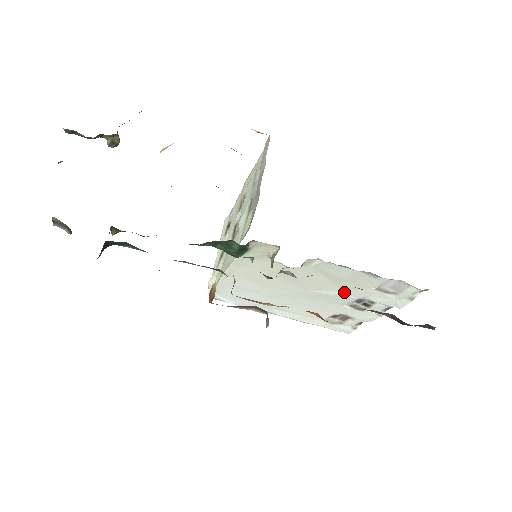
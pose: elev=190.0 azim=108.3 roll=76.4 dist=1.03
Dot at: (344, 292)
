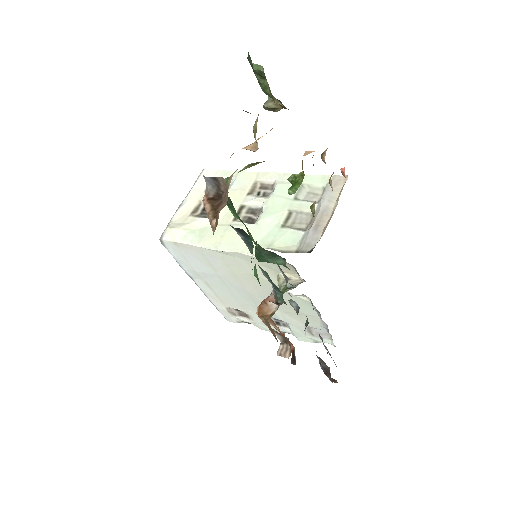
Dot at: (281, 313)
